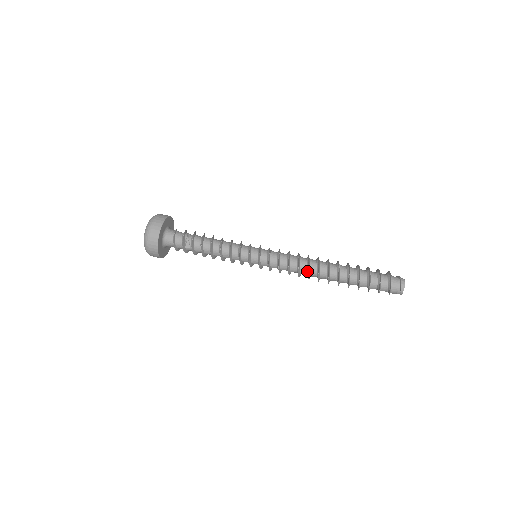
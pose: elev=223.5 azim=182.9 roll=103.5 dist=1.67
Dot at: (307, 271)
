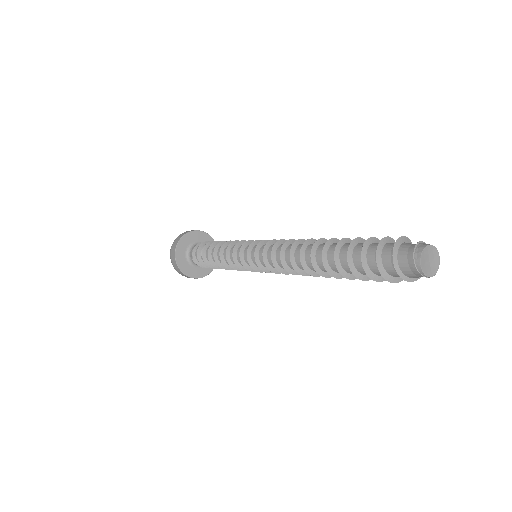
Dot at: (291, 256)
